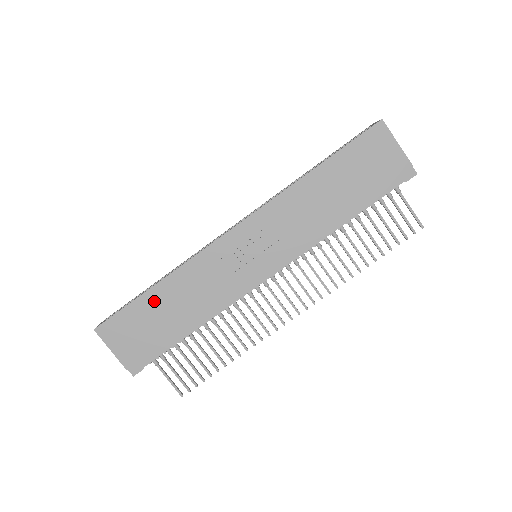
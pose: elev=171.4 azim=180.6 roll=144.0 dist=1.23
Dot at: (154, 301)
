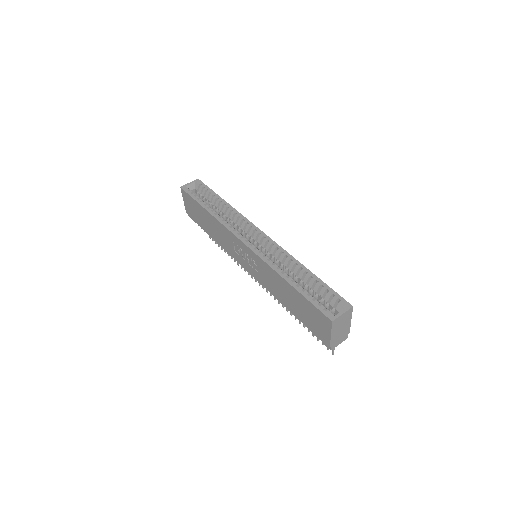
Dot at: (203, 213)
